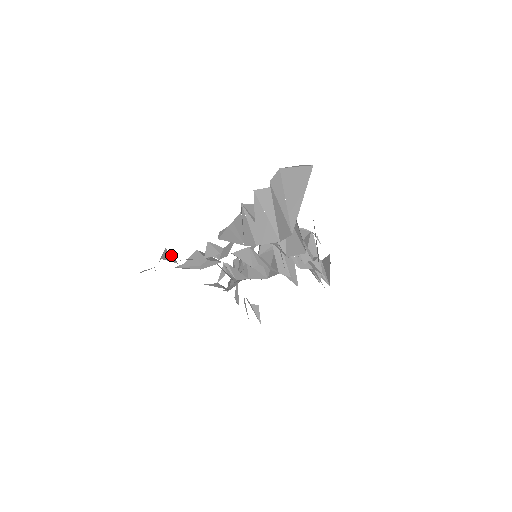
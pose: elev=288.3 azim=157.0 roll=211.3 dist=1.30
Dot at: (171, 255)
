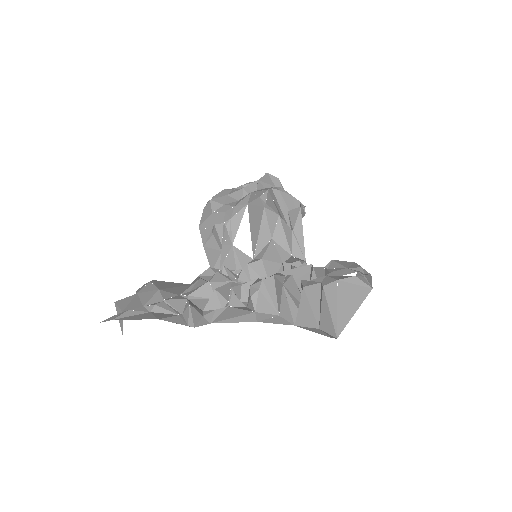
Dot at: (195, 307)
